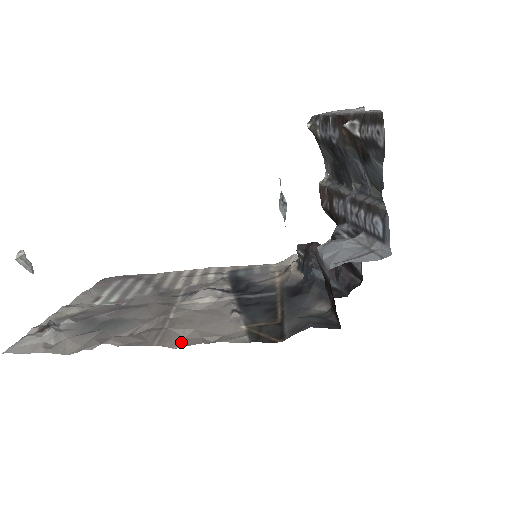
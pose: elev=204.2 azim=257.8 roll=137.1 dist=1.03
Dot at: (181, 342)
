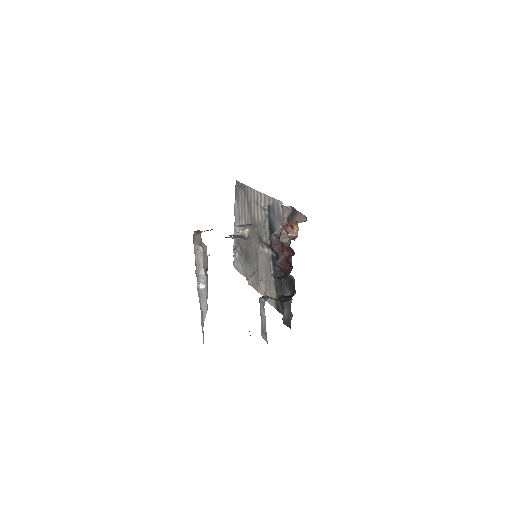
Dot at: (264, 290)
